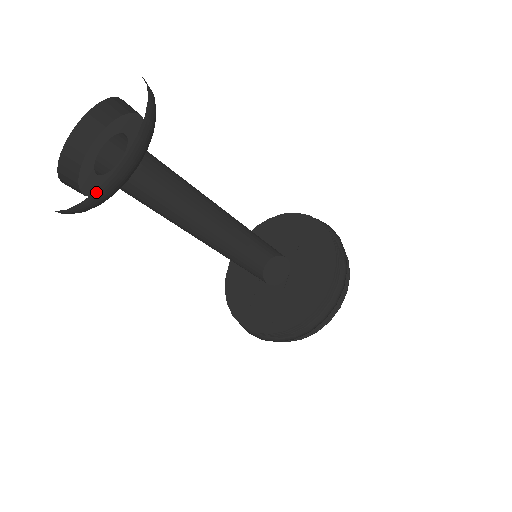
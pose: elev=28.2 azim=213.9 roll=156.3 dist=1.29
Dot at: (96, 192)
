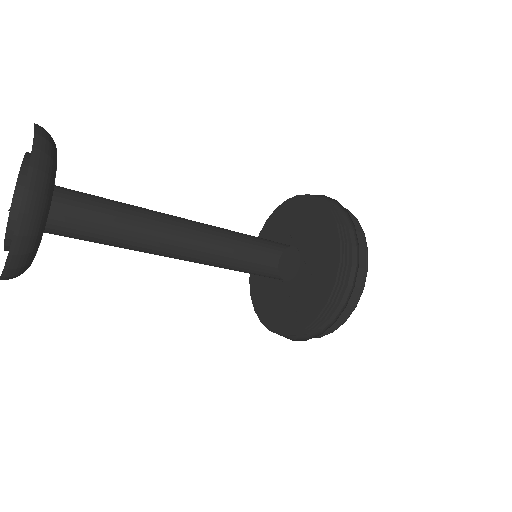
Dot at: (25, 191)
